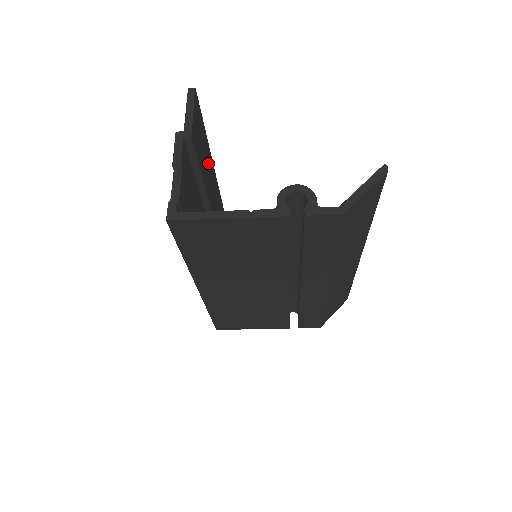
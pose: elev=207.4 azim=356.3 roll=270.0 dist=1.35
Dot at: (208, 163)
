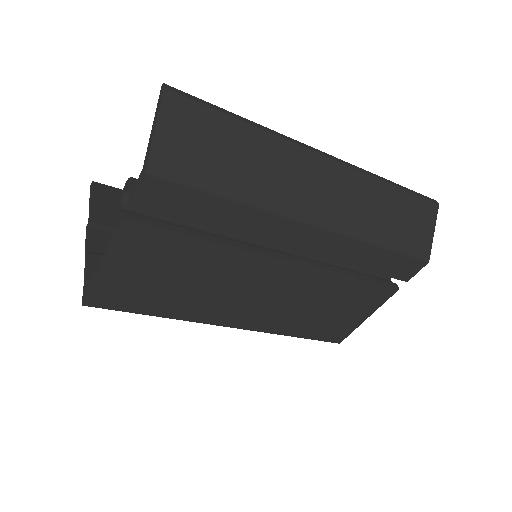
Dot at: occluded
